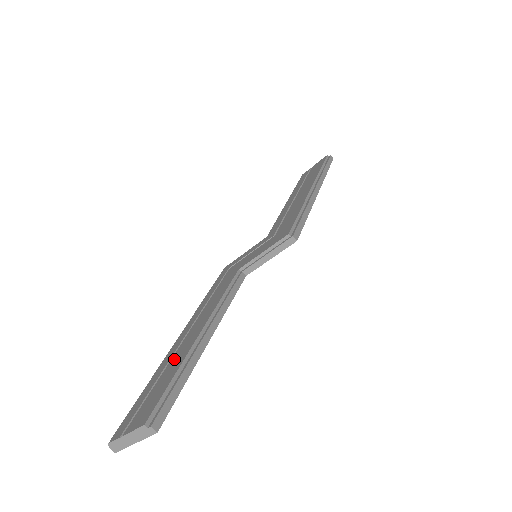
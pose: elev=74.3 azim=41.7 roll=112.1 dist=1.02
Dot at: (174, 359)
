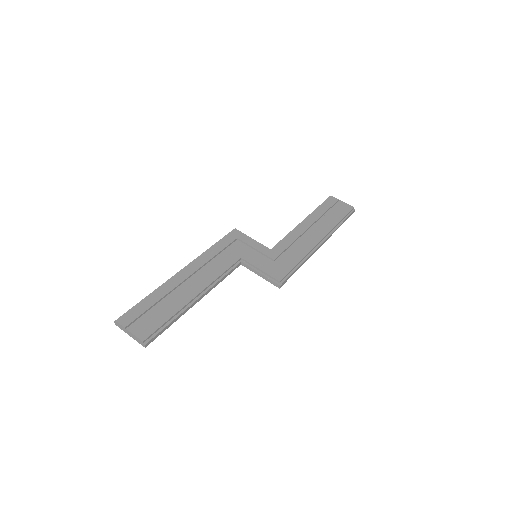
Dot at: (173, 298)
